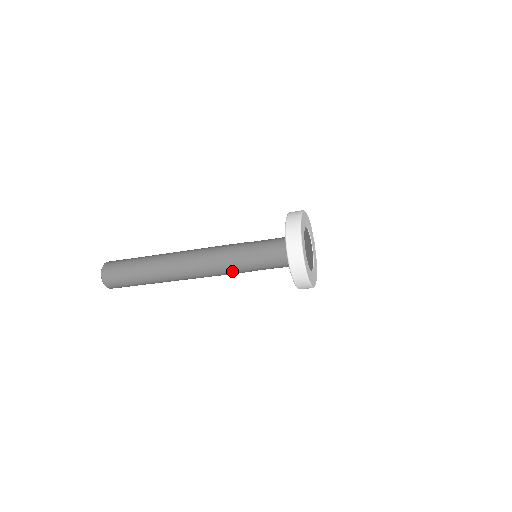
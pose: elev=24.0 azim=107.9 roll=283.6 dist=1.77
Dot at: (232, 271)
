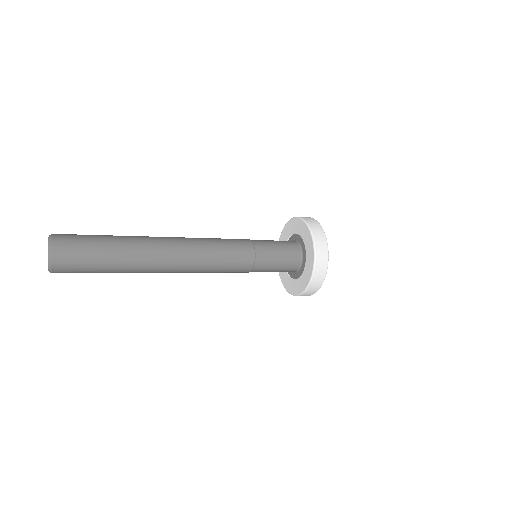
Dot at: occluded
